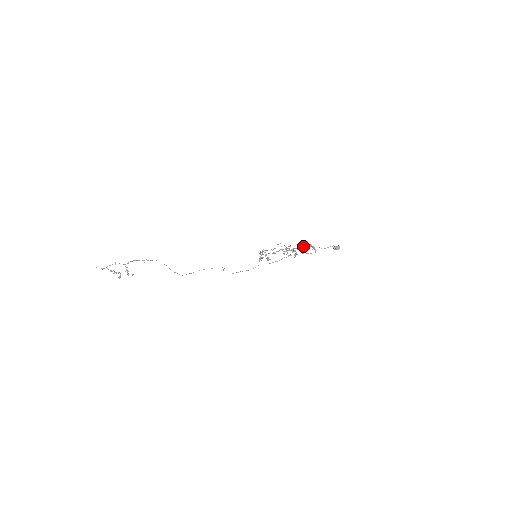
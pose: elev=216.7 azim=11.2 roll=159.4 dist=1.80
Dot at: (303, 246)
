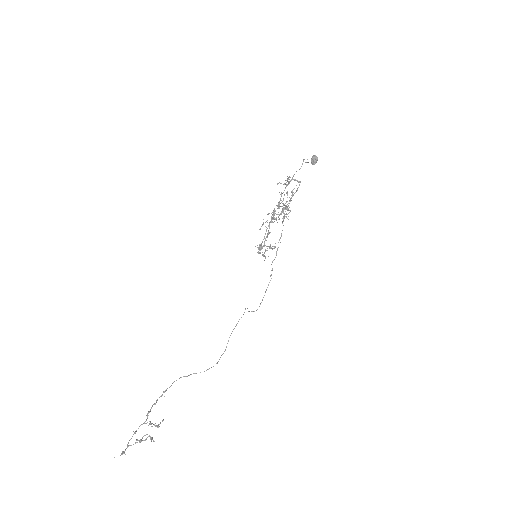
Dot at: occluded
